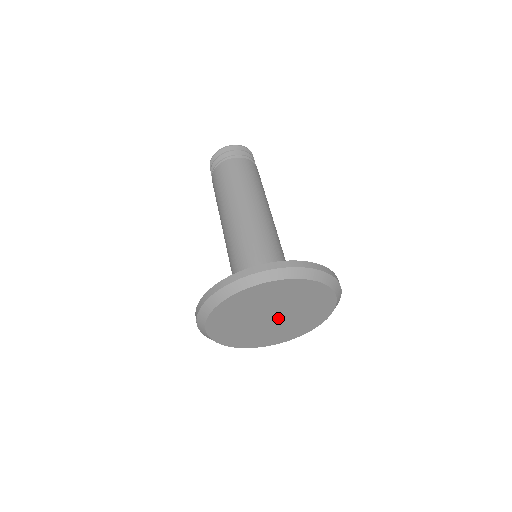
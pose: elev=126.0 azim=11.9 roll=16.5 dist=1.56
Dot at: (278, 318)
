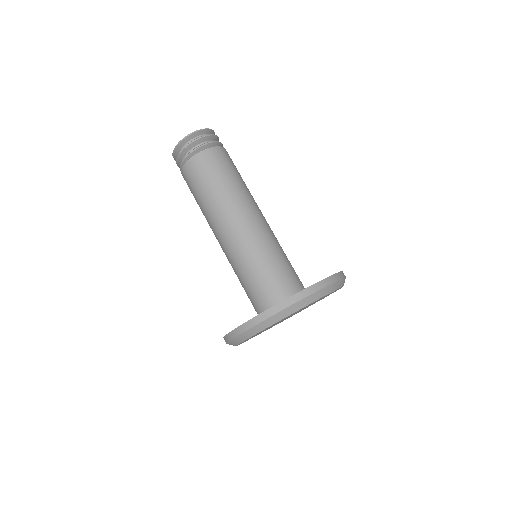
Dot at: occluded
